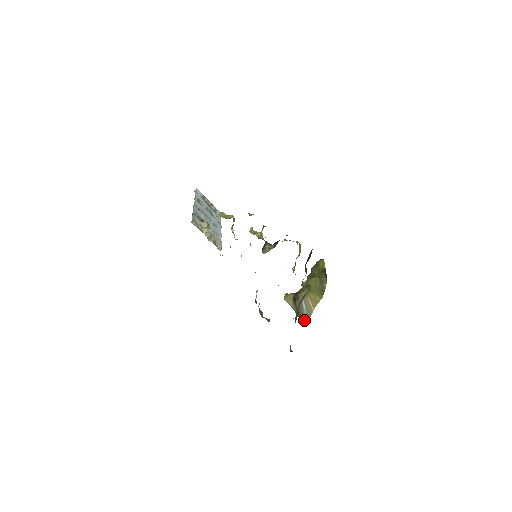
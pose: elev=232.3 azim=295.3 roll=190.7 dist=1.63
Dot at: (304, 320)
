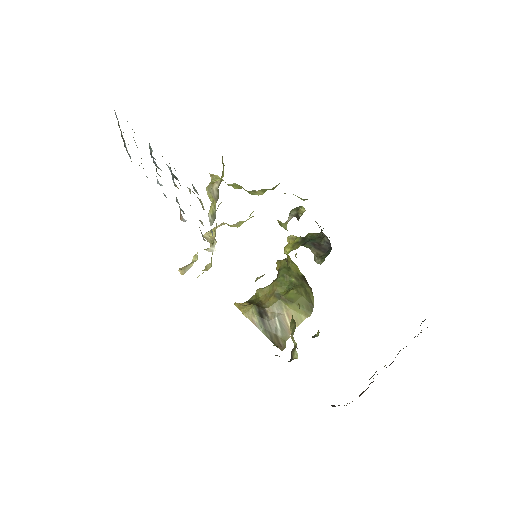
Dot at: (280, 345)
